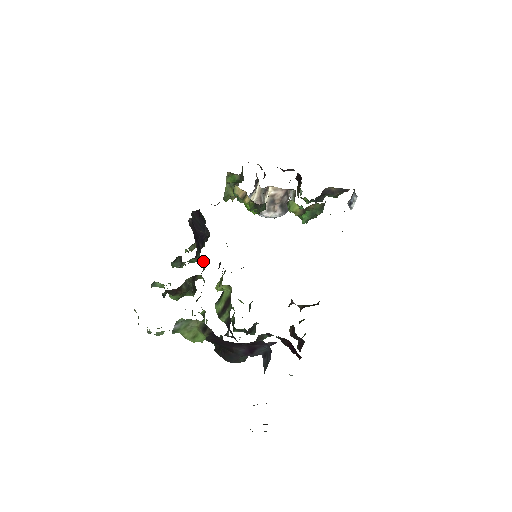
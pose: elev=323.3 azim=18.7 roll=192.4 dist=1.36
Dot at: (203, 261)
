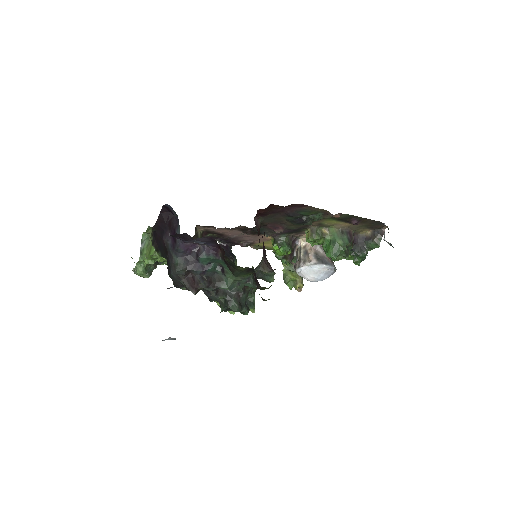
Dot at: occluded
